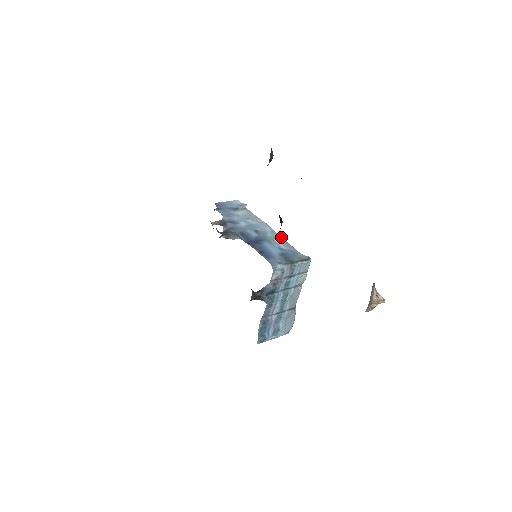
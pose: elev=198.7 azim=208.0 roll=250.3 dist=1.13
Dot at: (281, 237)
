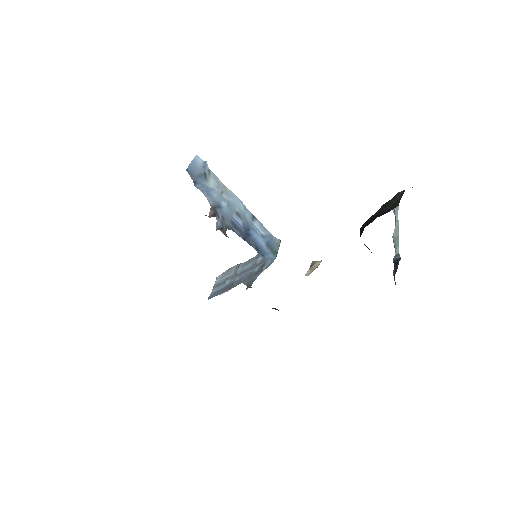
Dot at: (254, 216)
